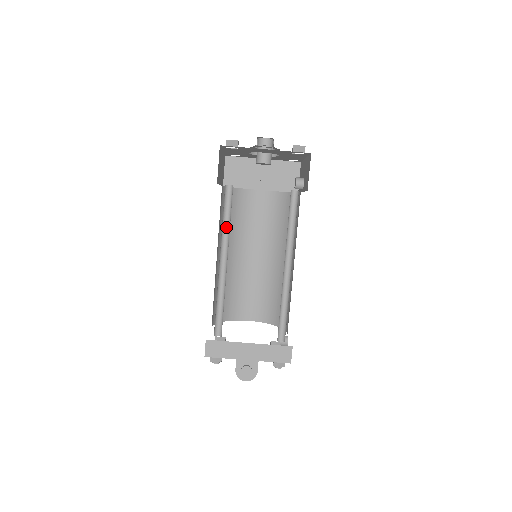
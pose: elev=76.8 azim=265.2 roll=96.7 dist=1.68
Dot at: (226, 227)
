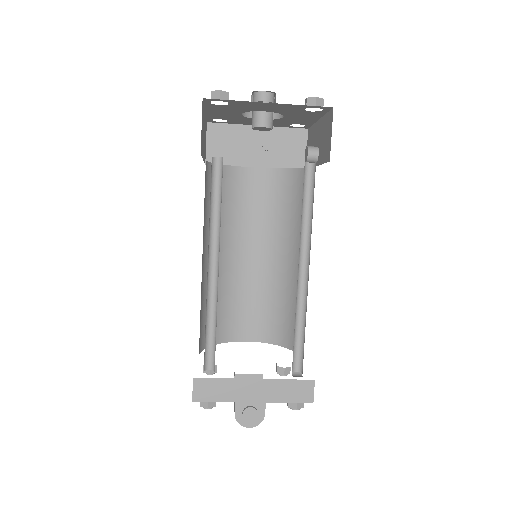
Dot at: (215, 217)
